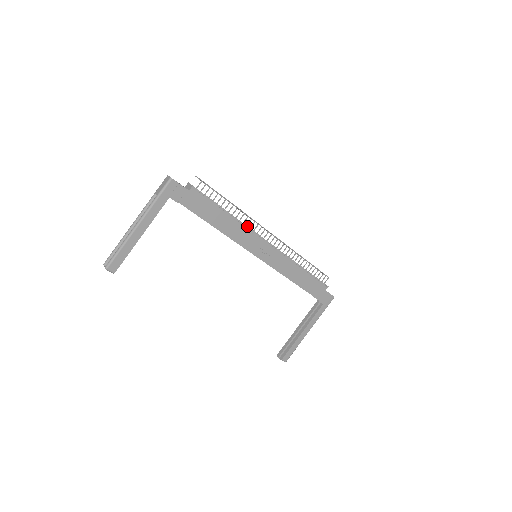
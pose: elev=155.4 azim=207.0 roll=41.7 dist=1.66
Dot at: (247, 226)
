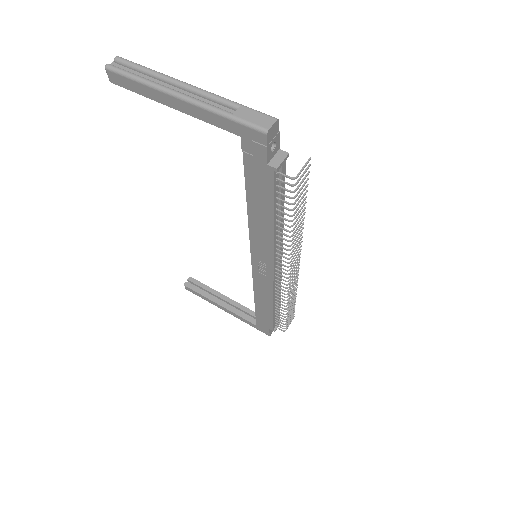
Dot at: (280, 244)
